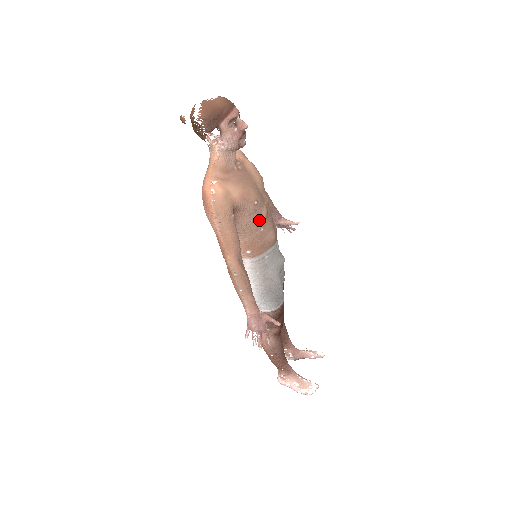
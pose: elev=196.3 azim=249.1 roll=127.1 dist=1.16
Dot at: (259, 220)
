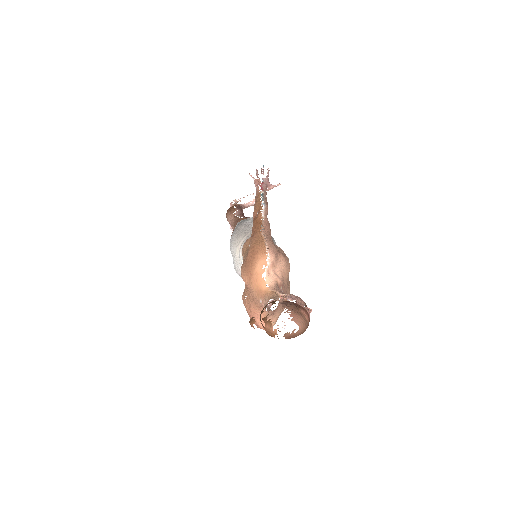
Dot at: occluded
